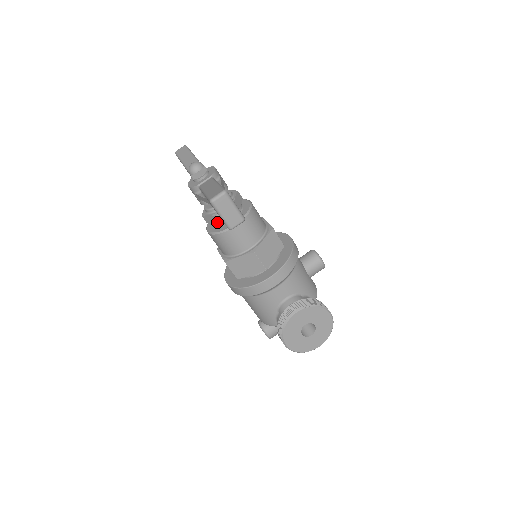
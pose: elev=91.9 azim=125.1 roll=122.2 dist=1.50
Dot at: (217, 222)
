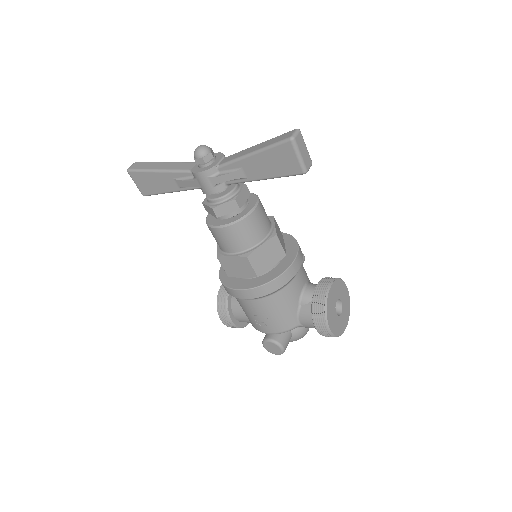
Dot at: (235, 209)
